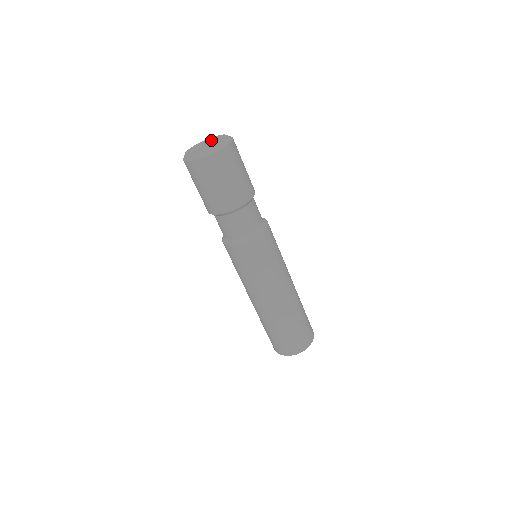
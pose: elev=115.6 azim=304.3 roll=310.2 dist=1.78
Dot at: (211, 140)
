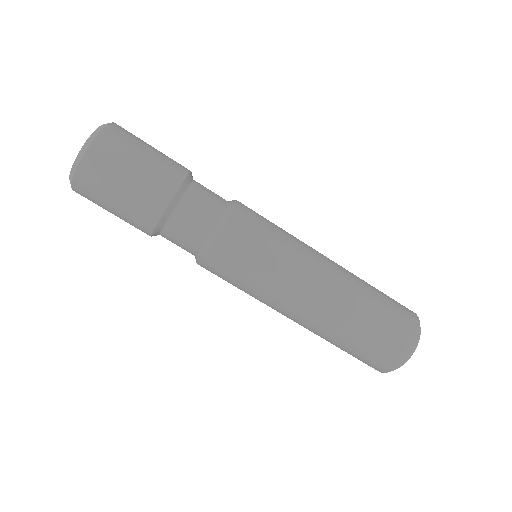
Dot at: occluded
